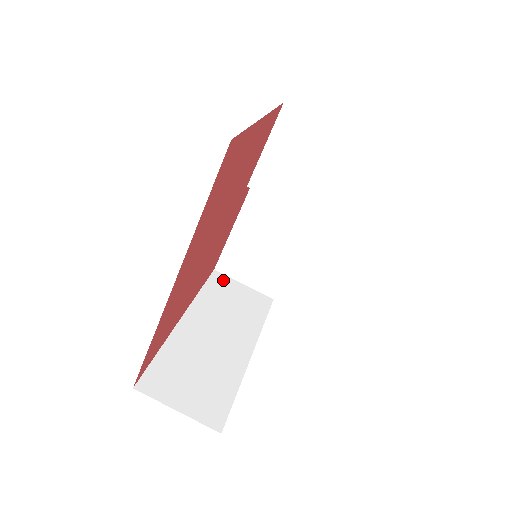
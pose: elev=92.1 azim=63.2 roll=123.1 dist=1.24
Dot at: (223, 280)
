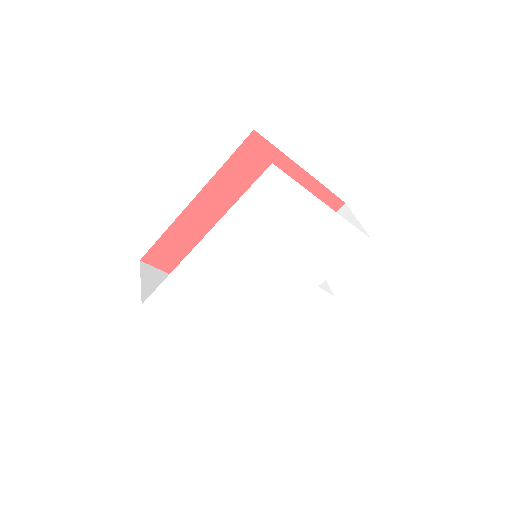
Dot at: occluded
